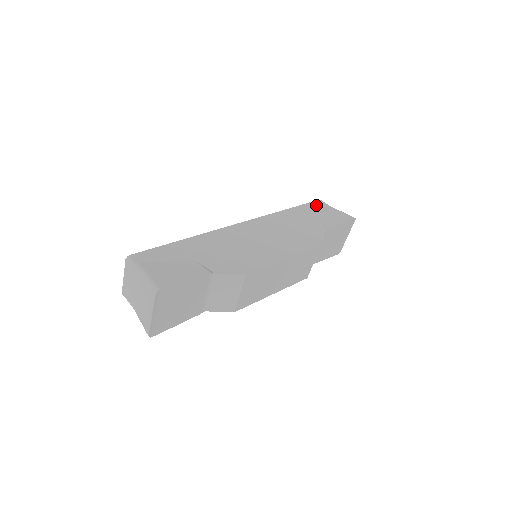
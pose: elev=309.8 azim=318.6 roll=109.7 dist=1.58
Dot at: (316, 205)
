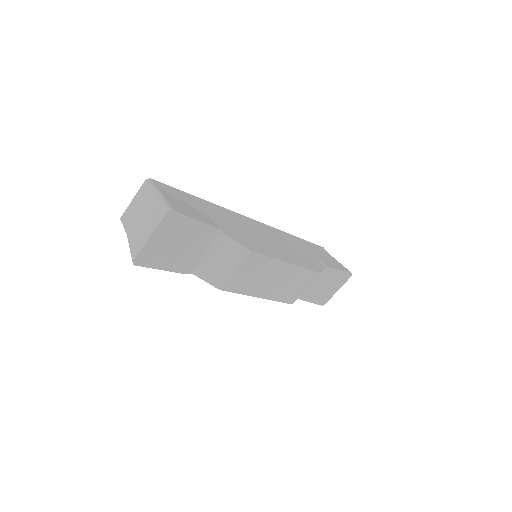
Dot at: (320, 248)
